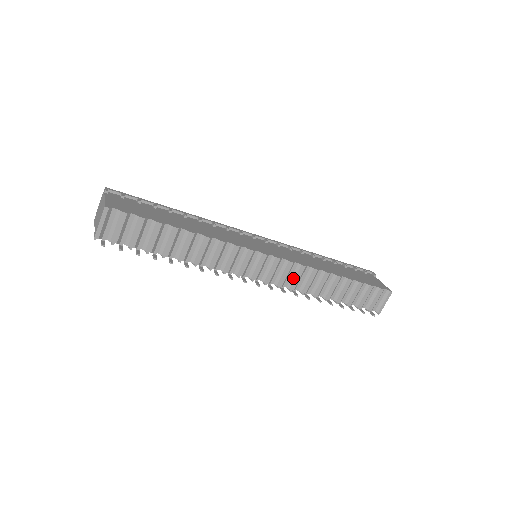
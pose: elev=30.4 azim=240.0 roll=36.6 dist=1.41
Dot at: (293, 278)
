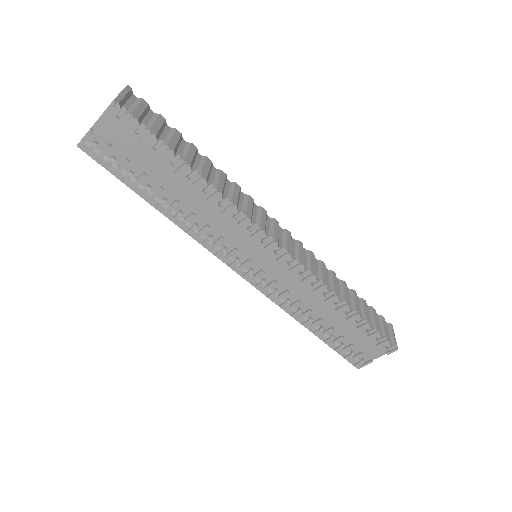
Dot at: (309, 262)
